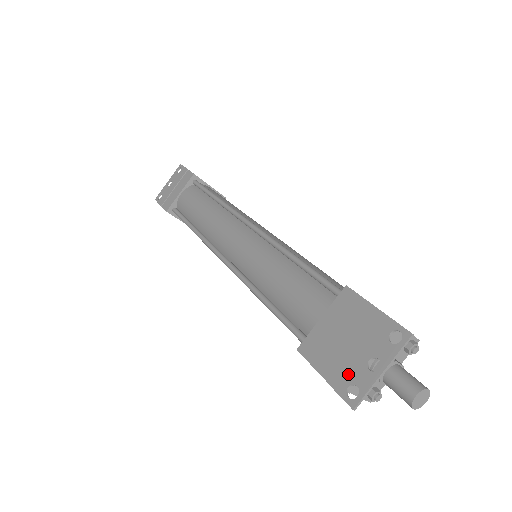
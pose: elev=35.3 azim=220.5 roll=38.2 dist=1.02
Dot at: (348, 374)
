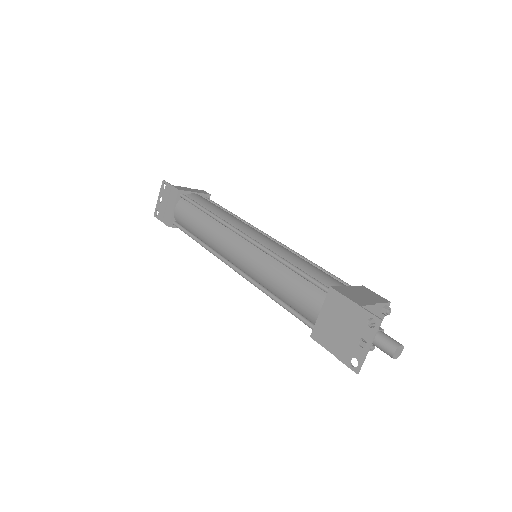
Dot at: (348, 351)
